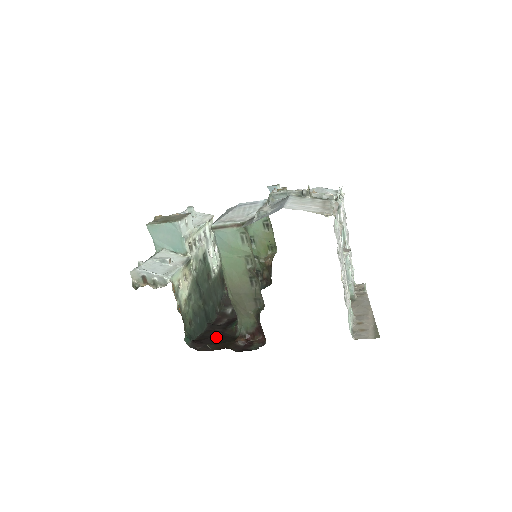
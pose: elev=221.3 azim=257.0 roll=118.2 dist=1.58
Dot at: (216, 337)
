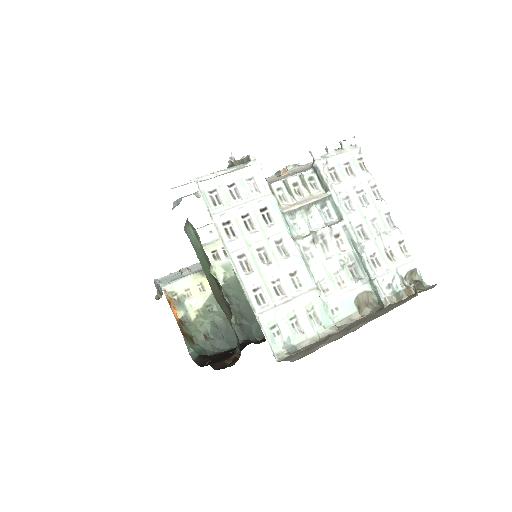
Dot at: (226, 354)
